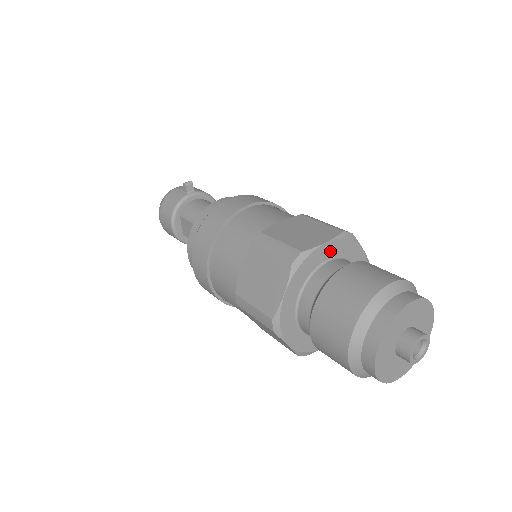
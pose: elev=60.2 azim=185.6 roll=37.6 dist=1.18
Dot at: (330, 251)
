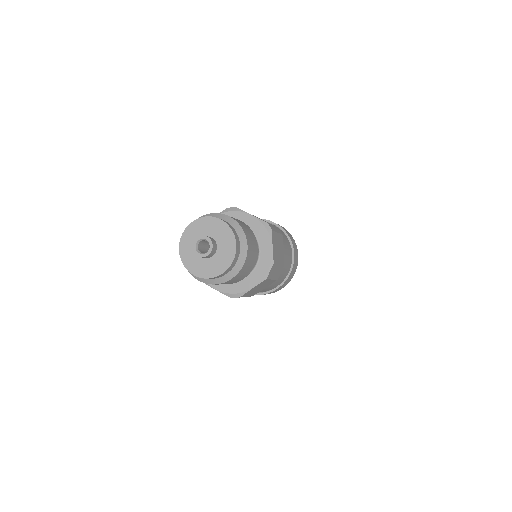
Dot at: occluded
